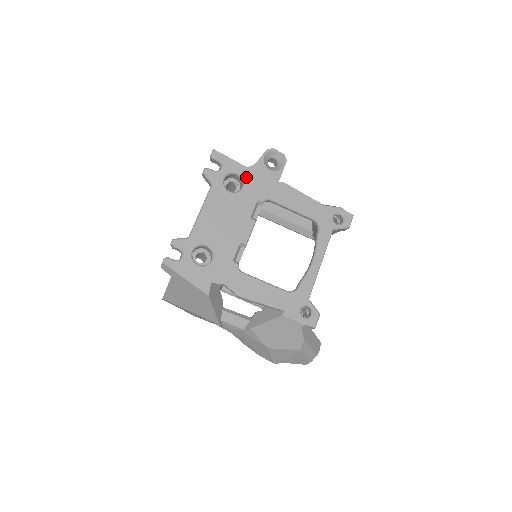
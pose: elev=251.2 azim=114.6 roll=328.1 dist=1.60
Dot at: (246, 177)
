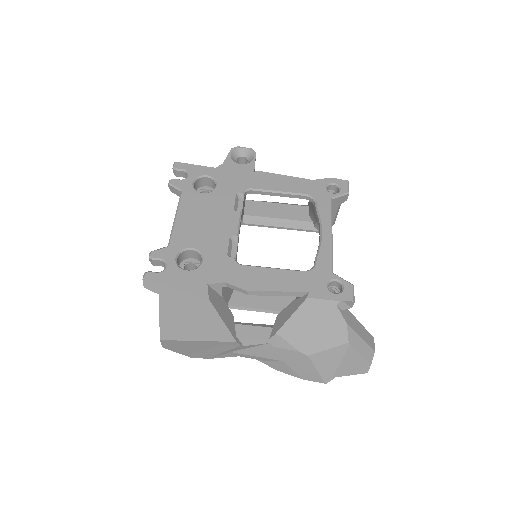
Dot at: (217, 176)
